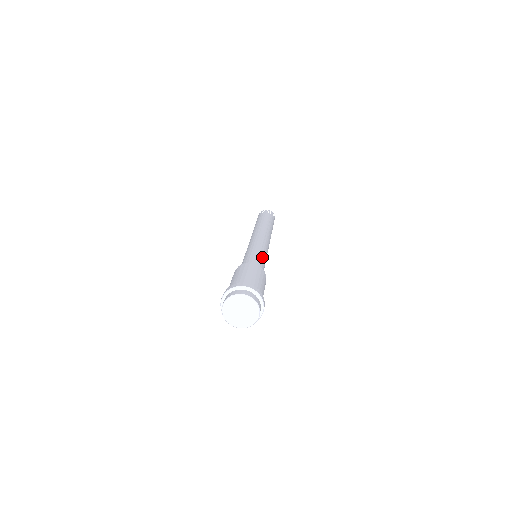
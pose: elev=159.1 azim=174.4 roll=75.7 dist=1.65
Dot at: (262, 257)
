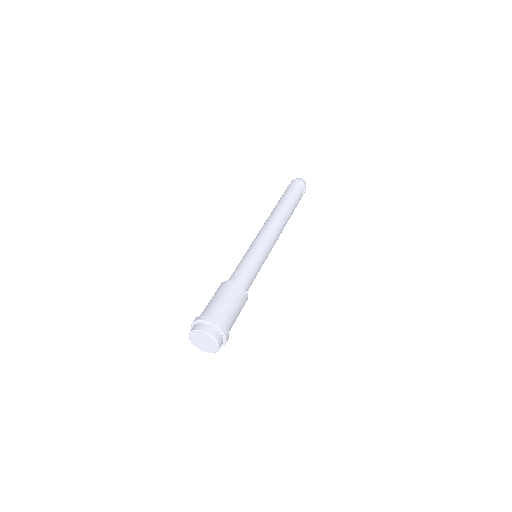
Dot at: occluded
